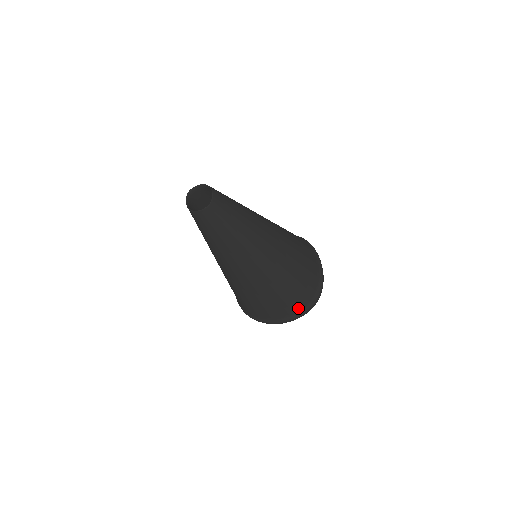
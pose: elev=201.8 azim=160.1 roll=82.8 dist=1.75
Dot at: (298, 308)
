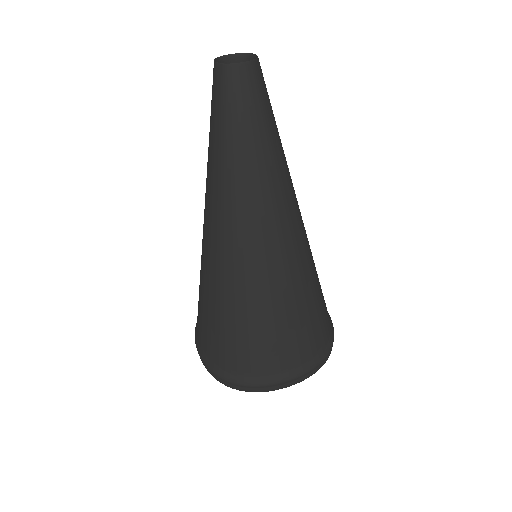
Dot at: (313, 349)
